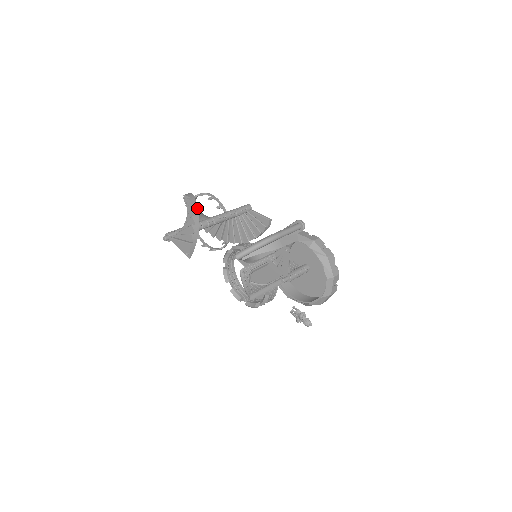
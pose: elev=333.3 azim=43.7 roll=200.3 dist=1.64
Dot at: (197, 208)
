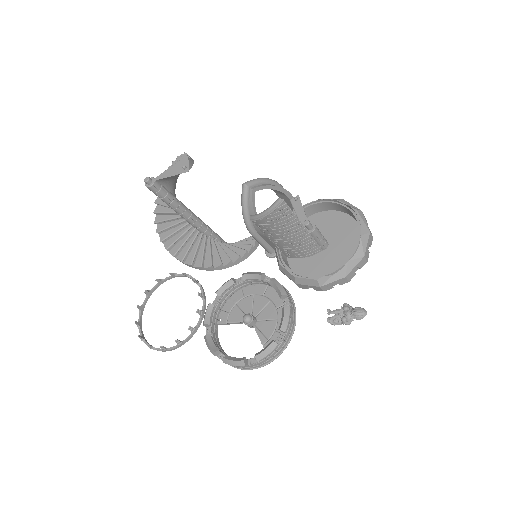
Dot at: occluded
